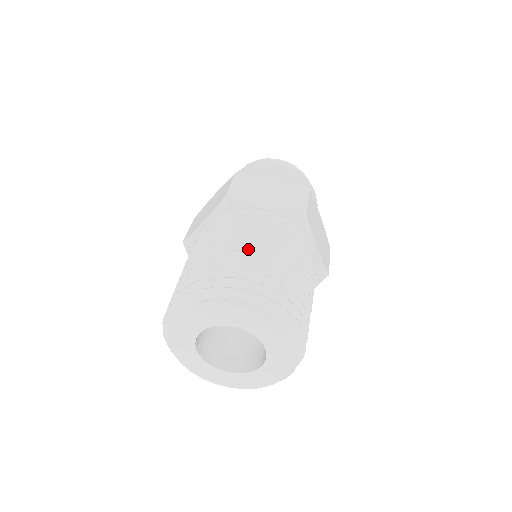
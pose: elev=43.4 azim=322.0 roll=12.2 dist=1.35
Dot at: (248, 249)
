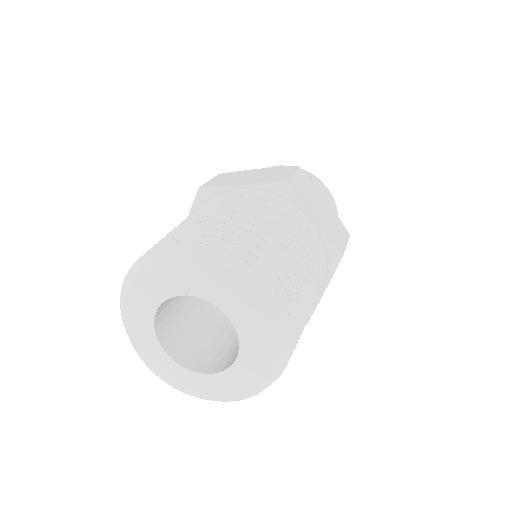
Dot at: occluded
